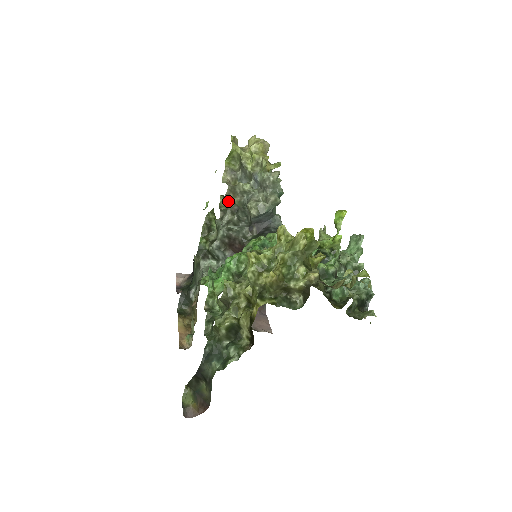
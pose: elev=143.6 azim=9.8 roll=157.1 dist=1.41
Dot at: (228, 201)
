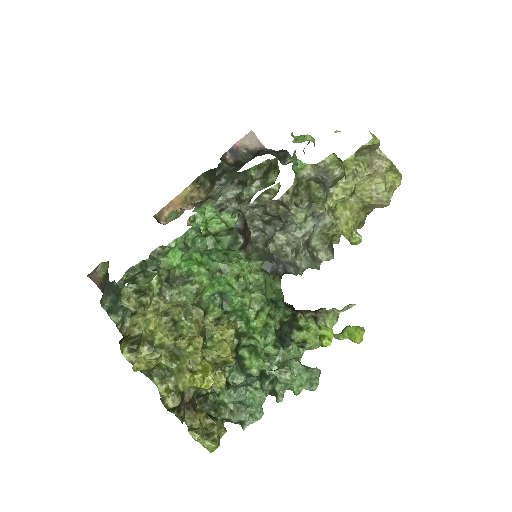
Dot at: (268, 204)
